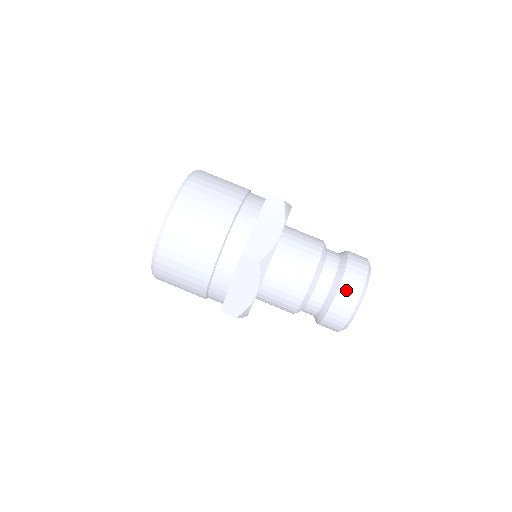
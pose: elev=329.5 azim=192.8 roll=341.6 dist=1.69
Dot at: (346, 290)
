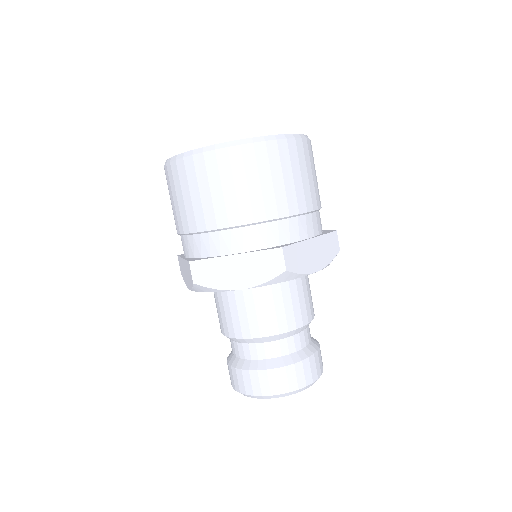
Dot at: (246, 378)
